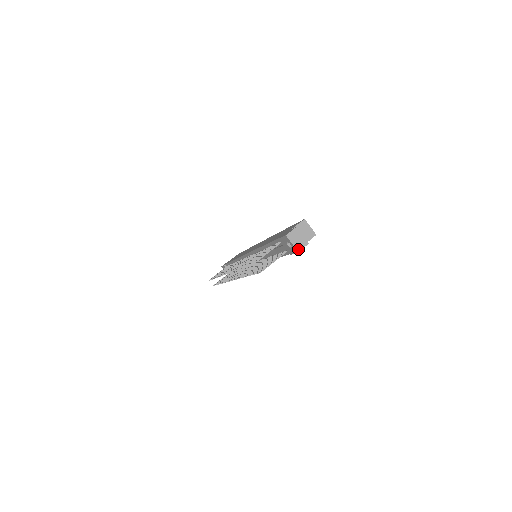
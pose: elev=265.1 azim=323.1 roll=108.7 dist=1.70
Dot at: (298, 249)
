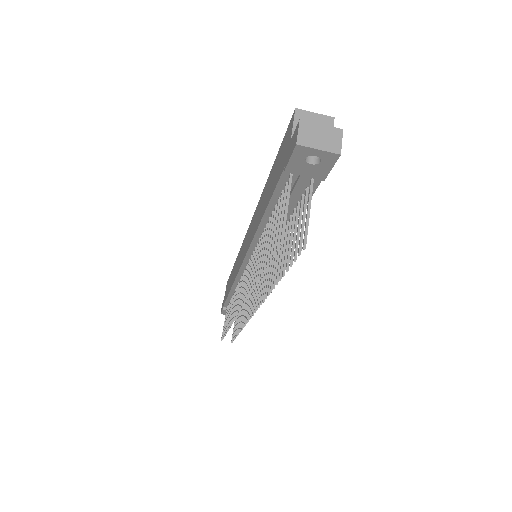
Dot at: (336, 150)
